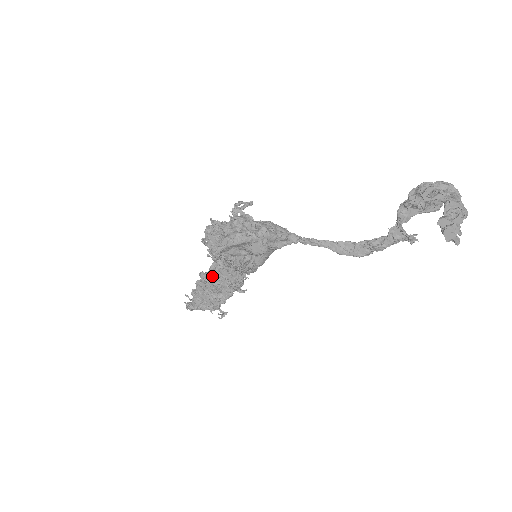
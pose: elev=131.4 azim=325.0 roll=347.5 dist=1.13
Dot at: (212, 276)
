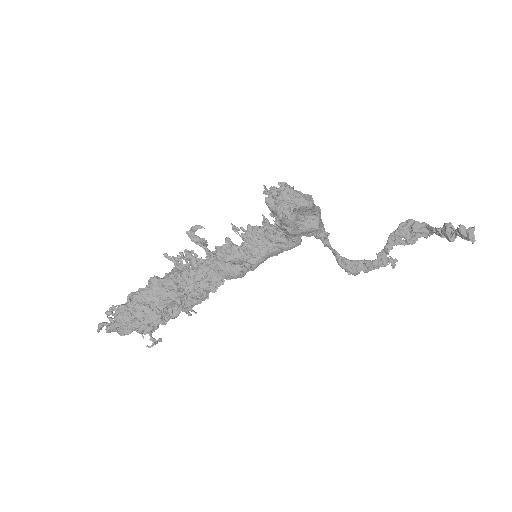
Dot at: (173, 281)
